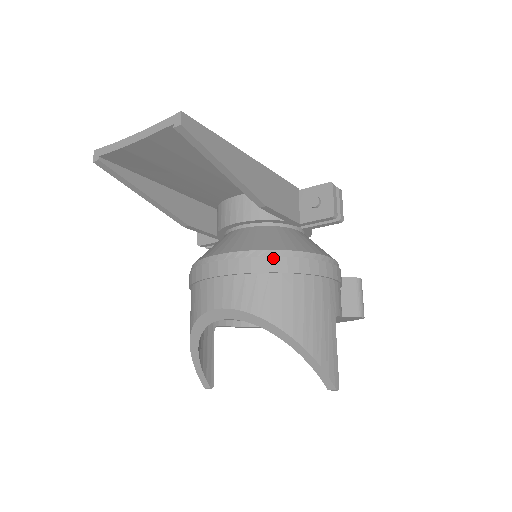
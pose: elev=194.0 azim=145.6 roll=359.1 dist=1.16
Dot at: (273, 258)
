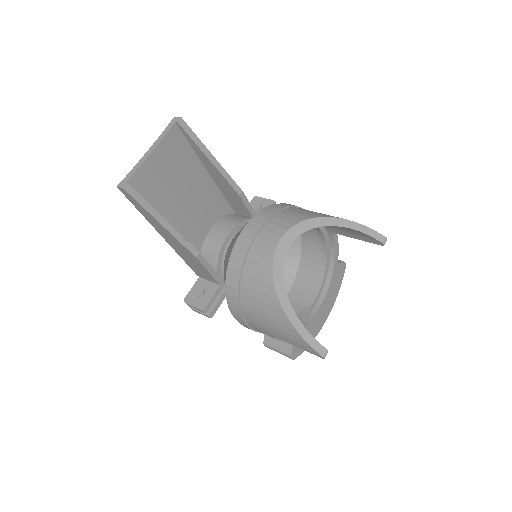
Dot at: (276, 205)
